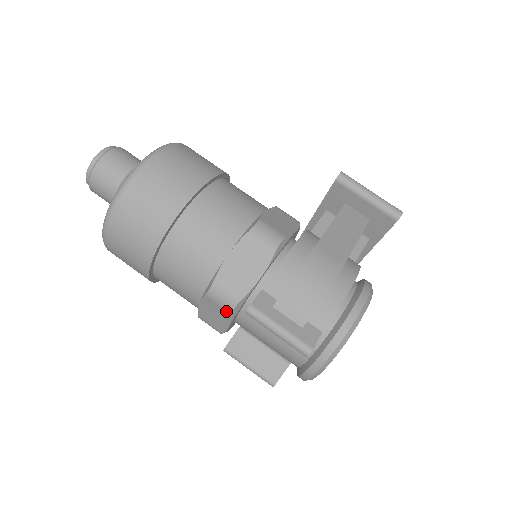
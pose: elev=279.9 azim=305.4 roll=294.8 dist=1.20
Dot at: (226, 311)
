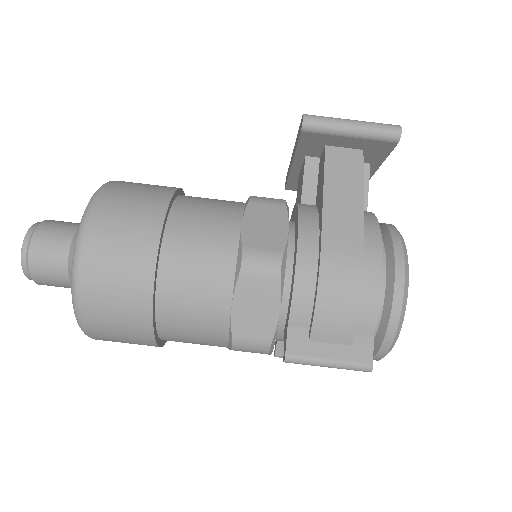
Dot at: occluded
